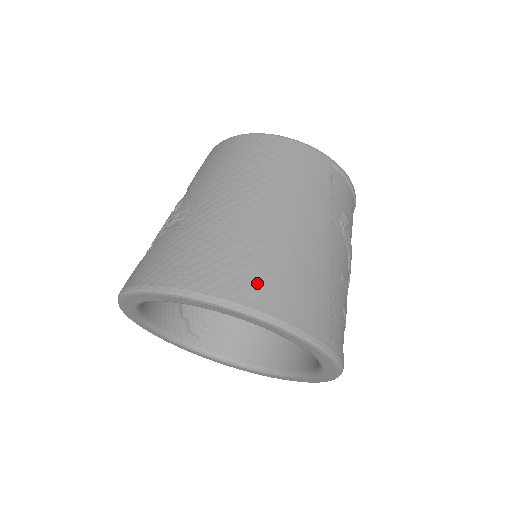
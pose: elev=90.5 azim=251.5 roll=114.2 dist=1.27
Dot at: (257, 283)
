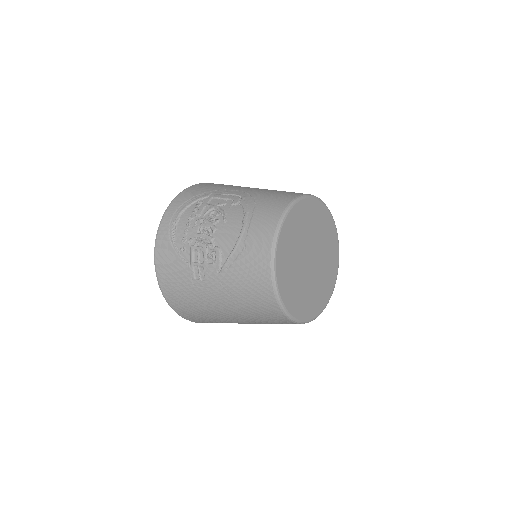
Dot at: (199, 320)
